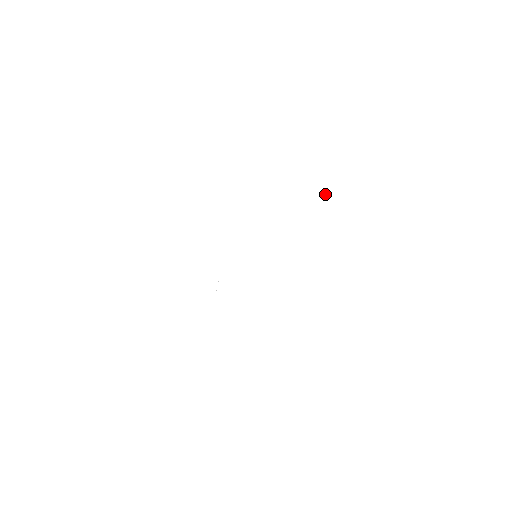
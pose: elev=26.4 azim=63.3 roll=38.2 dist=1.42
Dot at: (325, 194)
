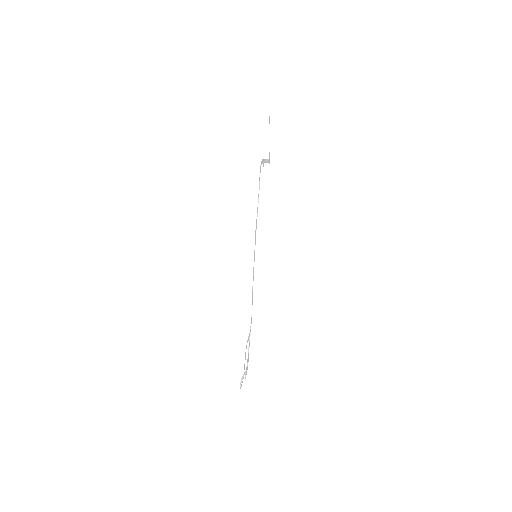
Dot at: (243, 375)
